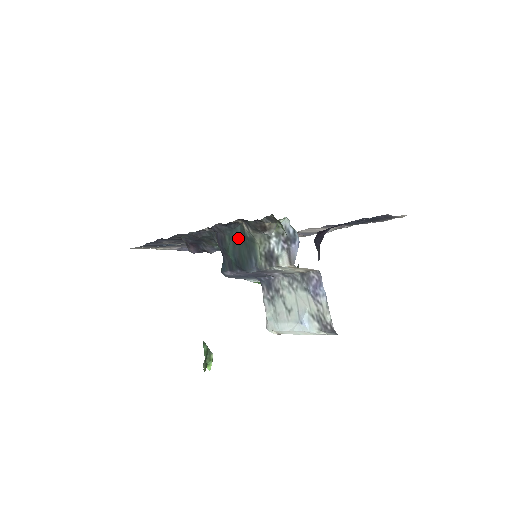
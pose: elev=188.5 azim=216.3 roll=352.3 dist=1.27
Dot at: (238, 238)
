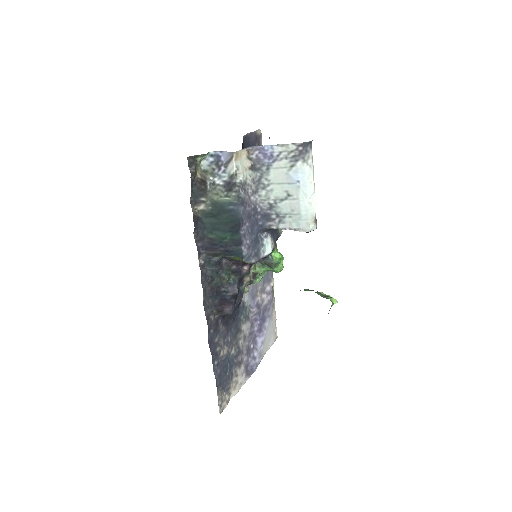
Dot at: (212, 223)
